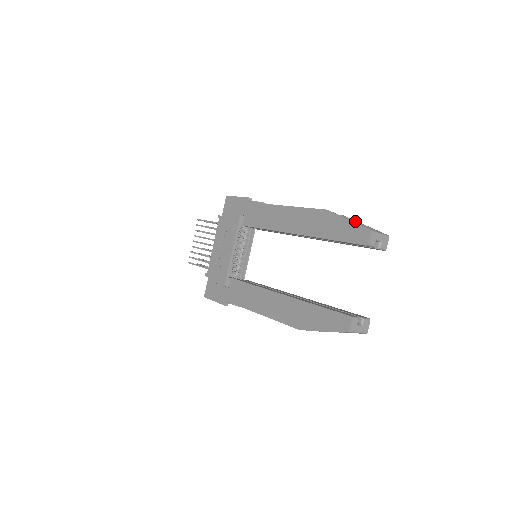
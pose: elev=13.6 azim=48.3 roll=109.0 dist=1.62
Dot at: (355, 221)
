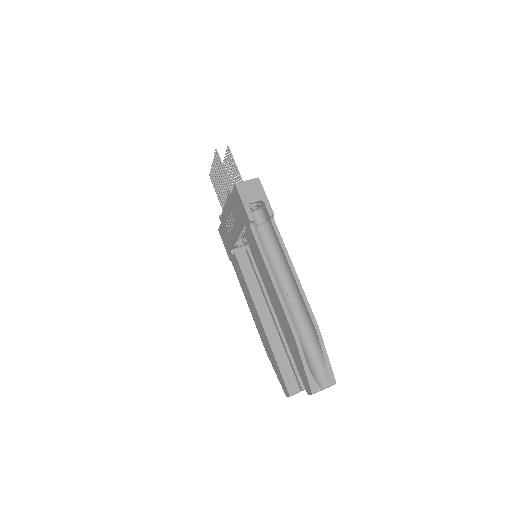
Dot at: (321, 348)
